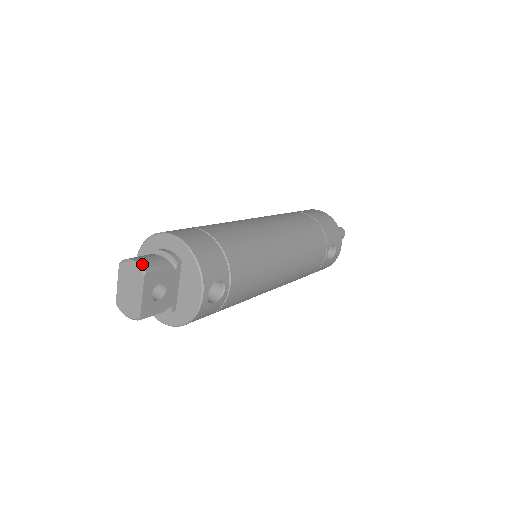
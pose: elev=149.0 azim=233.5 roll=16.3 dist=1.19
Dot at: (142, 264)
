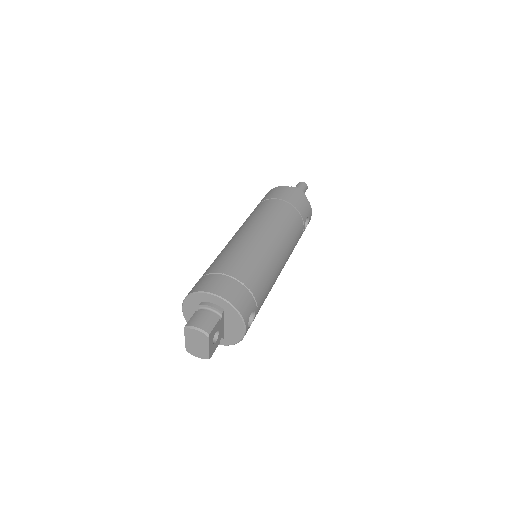
Dot at: (203, 328)
